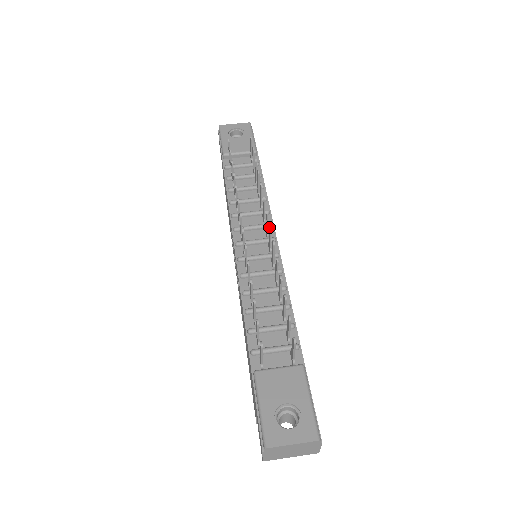
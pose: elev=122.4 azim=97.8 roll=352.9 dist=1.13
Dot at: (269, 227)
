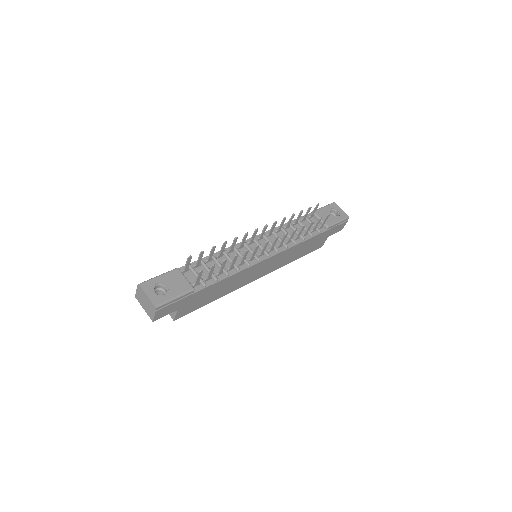
Dot at: (267, 241)
